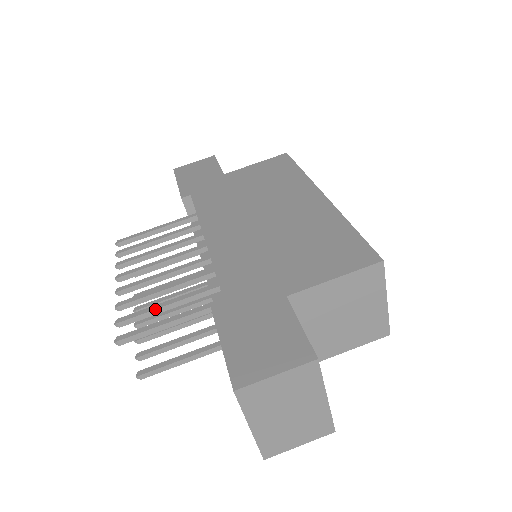
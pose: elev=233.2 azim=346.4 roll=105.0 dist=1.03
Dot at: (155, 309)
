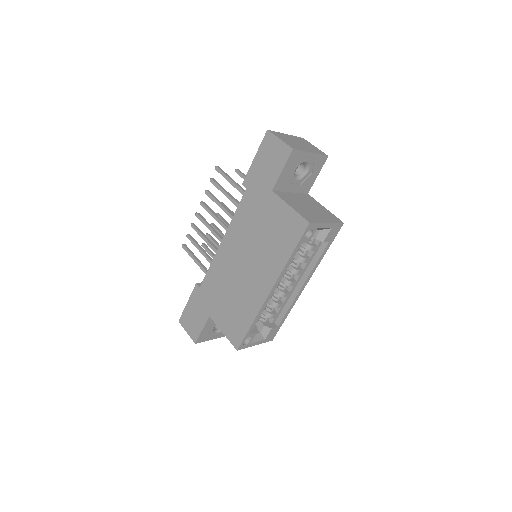
Dot at: occluded
